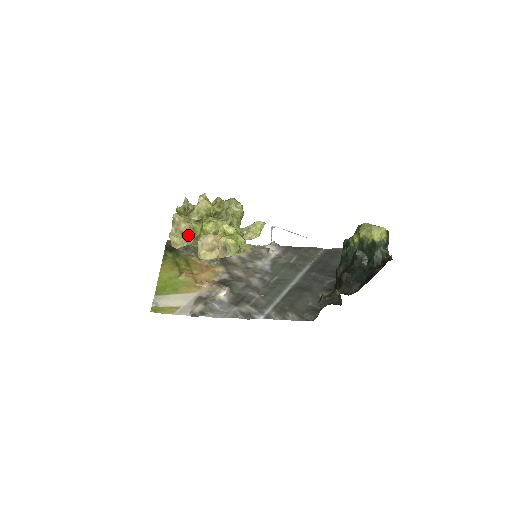
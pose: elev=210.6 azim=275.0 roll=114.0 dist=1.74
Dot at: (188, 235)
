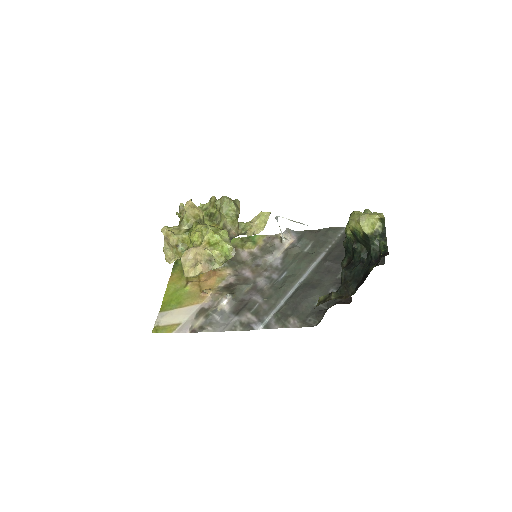
Dot at: (178, 248)
